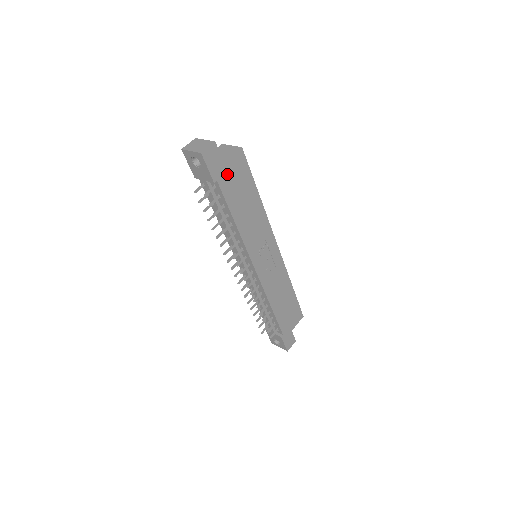
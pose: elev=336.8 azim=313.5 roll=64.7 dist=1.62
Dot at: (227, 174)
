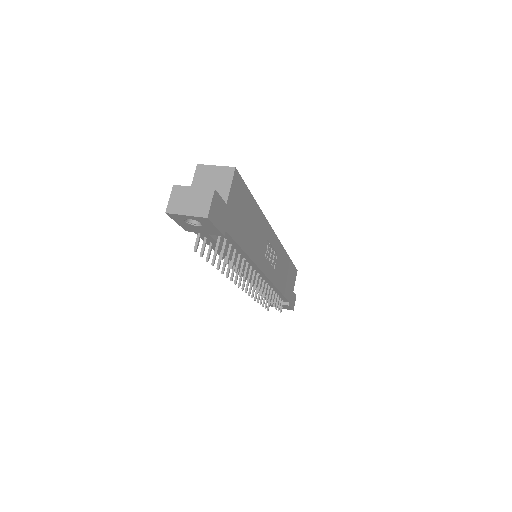
Dot at: (231, 213)
